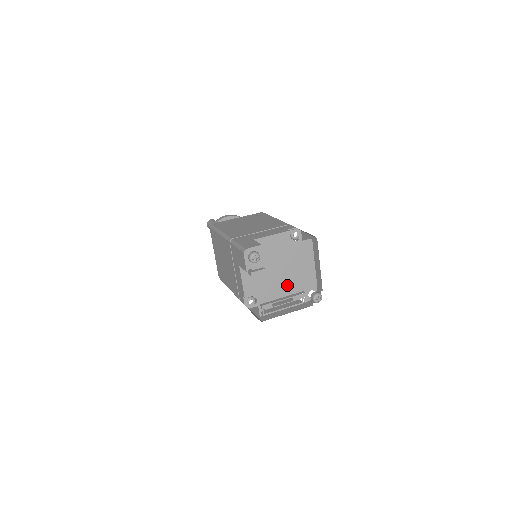
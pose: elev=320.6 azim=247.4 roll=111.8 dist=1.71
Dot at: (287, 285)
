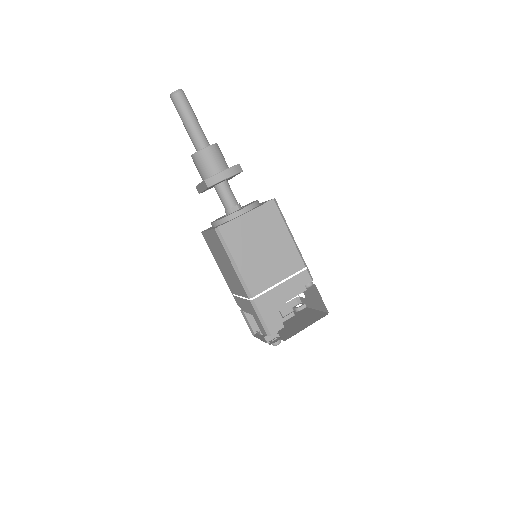
Dot at: occluded
